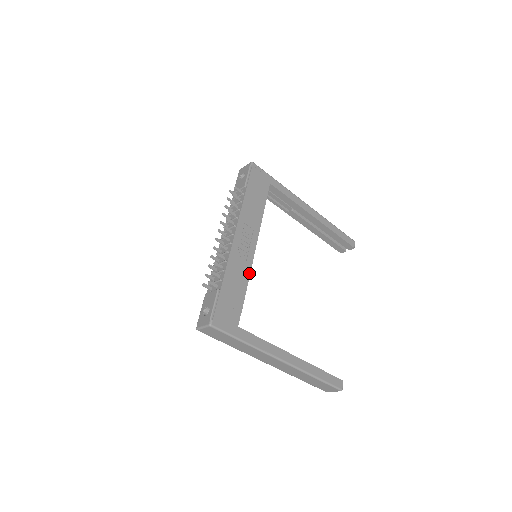
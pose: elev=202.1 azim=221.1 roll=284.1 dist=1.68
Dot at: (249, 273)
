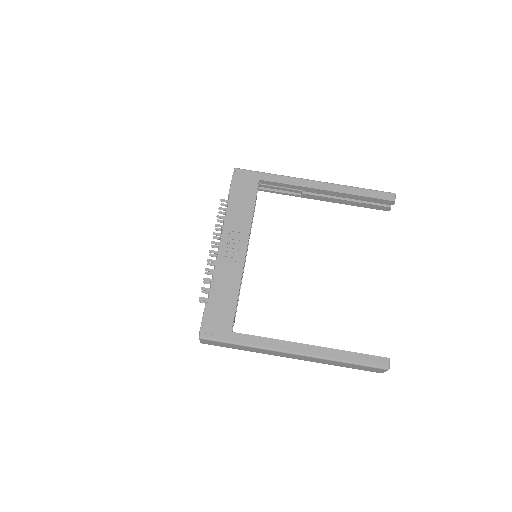
Dot at: (240, 277)
